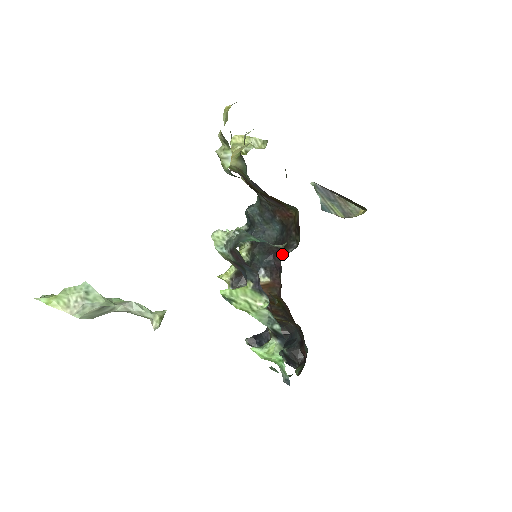
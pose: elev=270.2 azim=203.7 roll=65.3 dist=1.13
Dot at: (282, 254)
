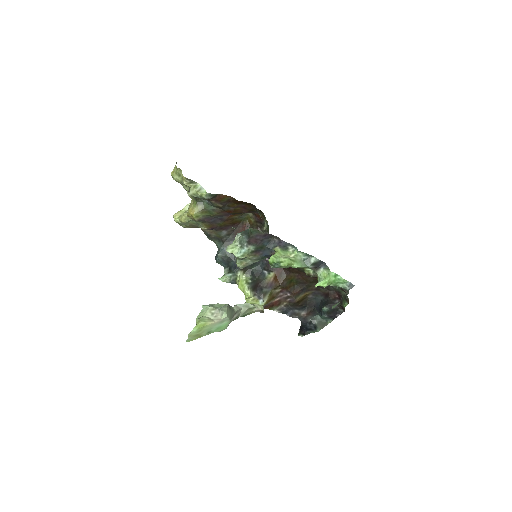
Dot at: occluded
